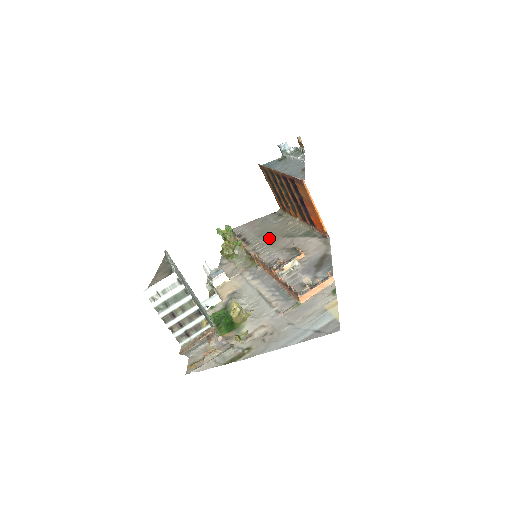
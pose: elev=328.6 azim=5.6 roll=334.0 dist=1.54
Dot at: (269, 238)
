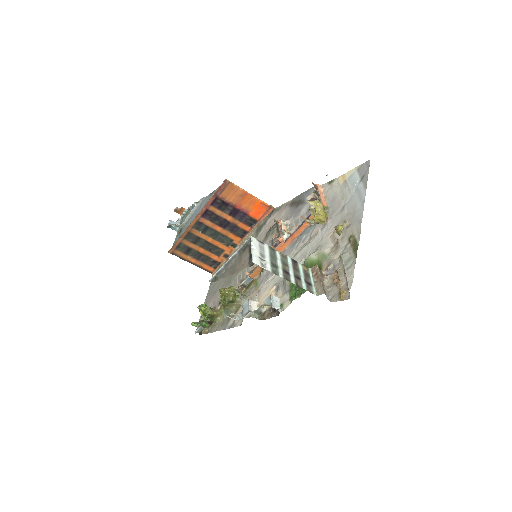
Dot at: occluded
